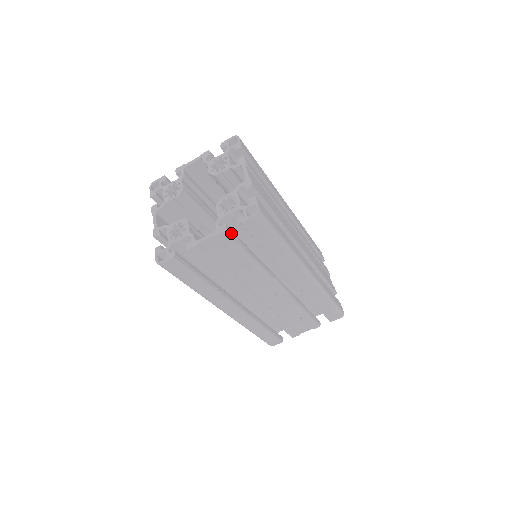
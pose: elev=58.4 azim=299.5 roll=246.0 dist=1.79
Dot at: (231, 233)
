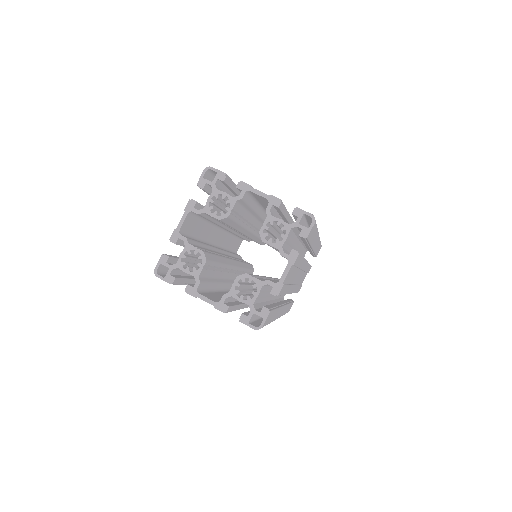
Dot at: (298, 252)
